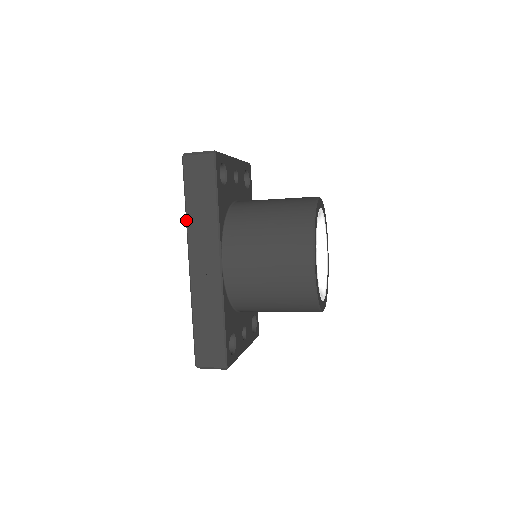
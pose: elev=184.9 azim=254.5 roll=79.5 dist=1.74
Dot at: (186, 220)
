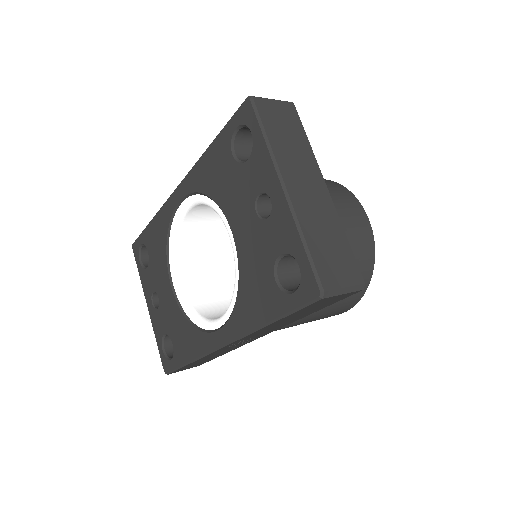
Dot at: (257, 330)
